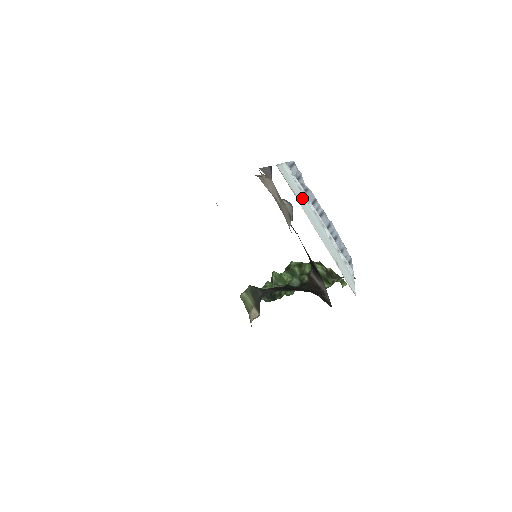
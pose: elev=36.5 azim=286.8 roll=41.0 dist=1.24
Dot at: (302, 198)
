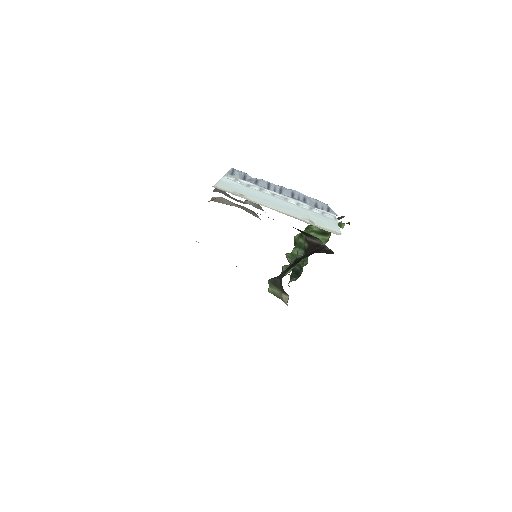
Dot at: (253, 193)
